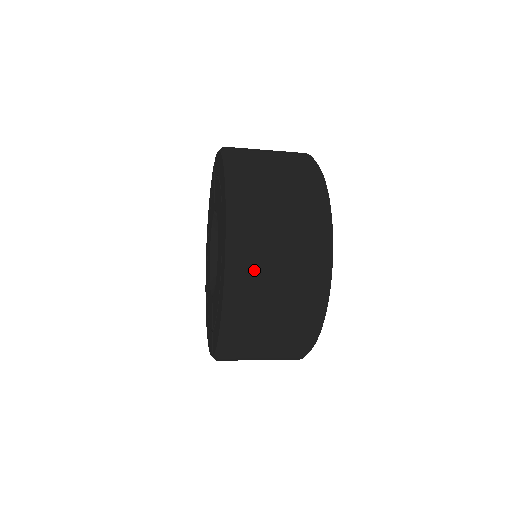
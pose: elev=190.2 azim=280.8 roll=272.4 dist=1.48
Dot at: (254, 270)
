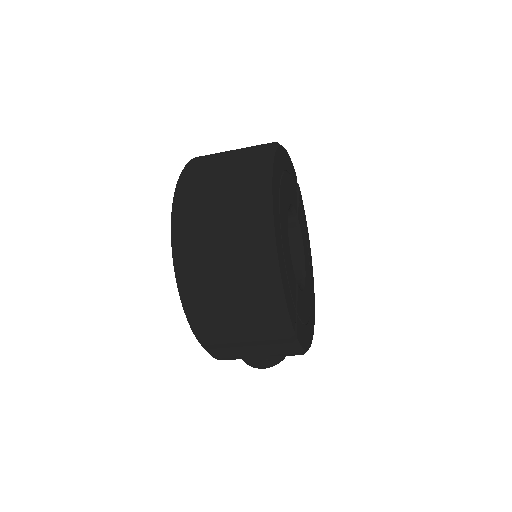
Dot at: (194, 212)
